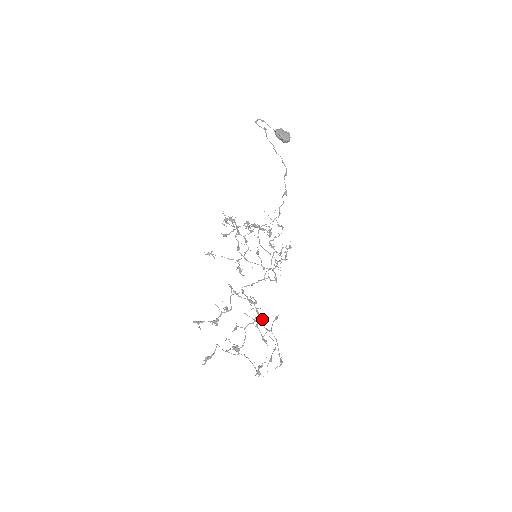
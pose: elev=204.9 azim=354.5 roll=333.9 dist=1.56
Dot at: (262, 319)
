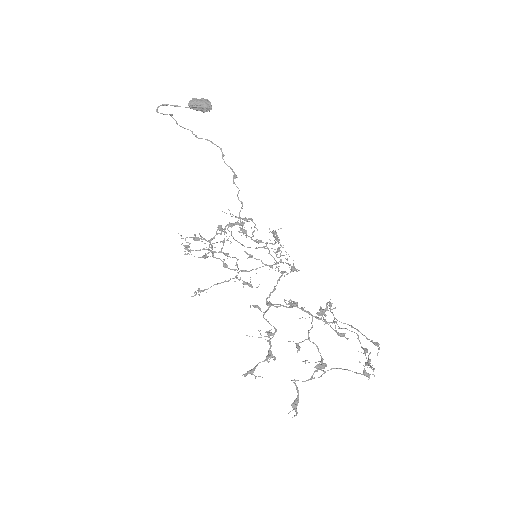
Dot at: (327, 309)
